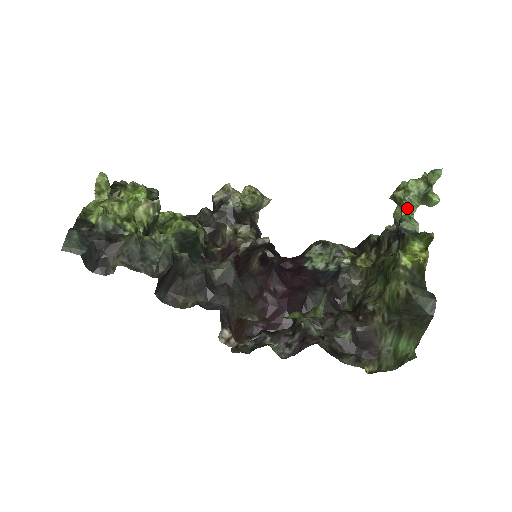
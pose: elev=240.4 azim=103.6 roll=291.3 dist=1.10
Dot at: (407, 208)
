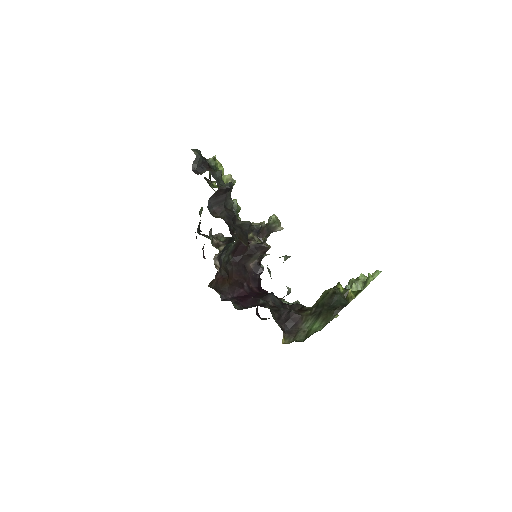
Dot at: (354, 288)
